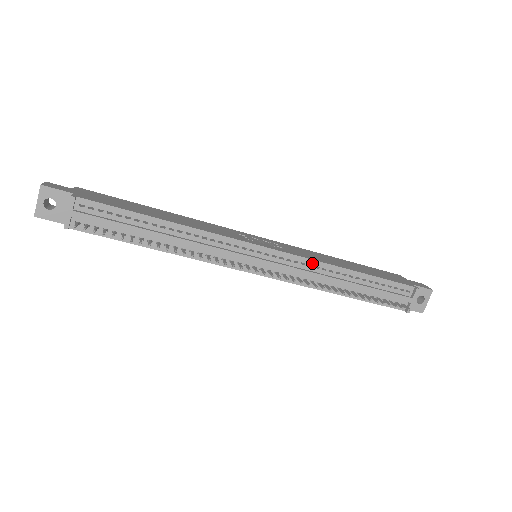
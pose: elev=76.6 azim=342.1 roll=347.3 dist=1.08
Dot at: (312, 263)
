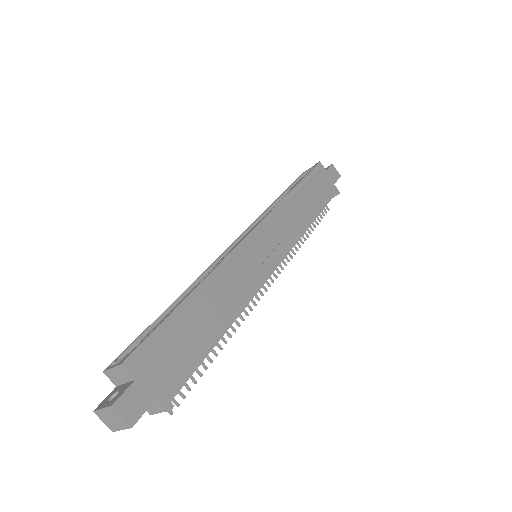
Dot at: (297, 241)
